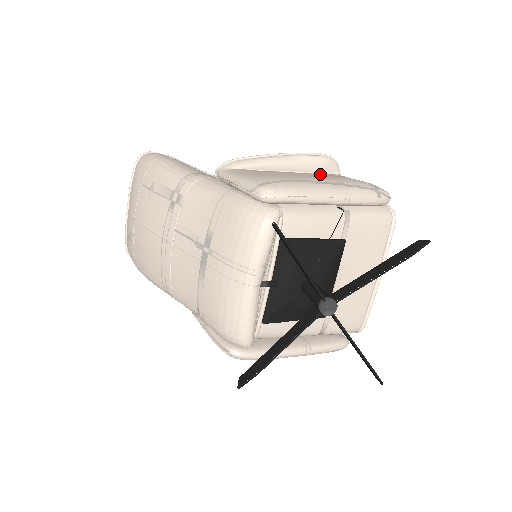
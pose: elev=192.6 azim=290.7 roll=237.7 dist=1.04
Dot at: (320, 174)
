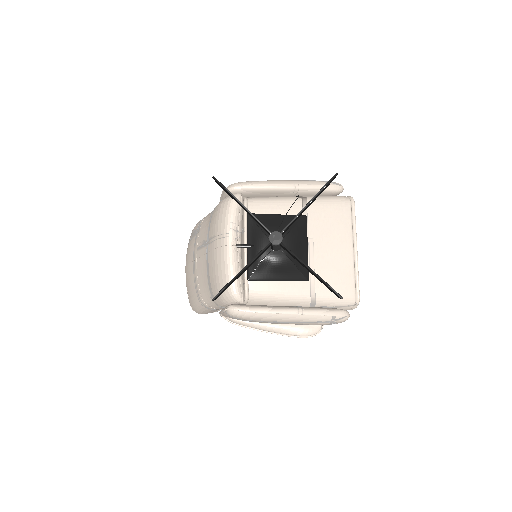
Dot at: occluded
